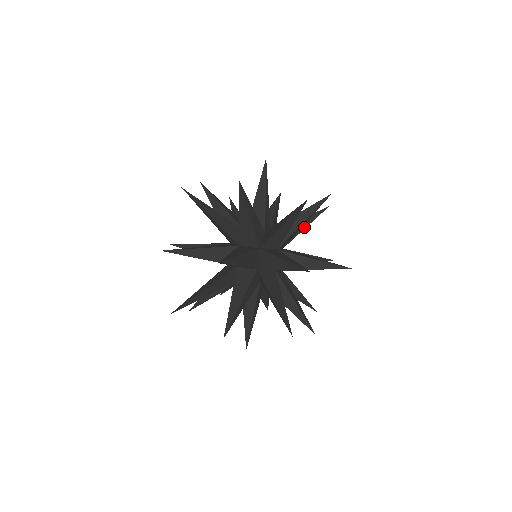
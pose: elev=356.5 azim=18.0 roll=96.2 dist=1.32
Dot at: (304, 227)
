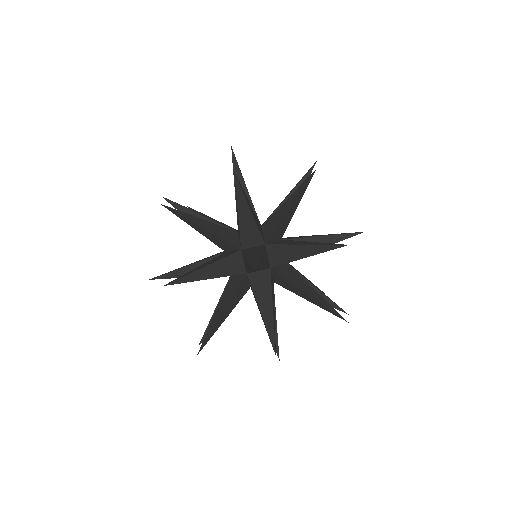
Dot at: occluded
